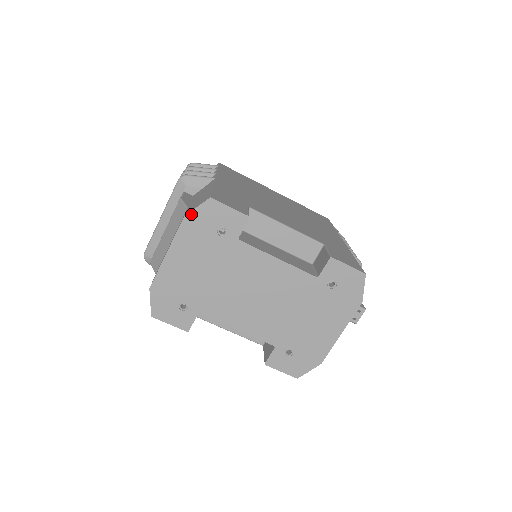
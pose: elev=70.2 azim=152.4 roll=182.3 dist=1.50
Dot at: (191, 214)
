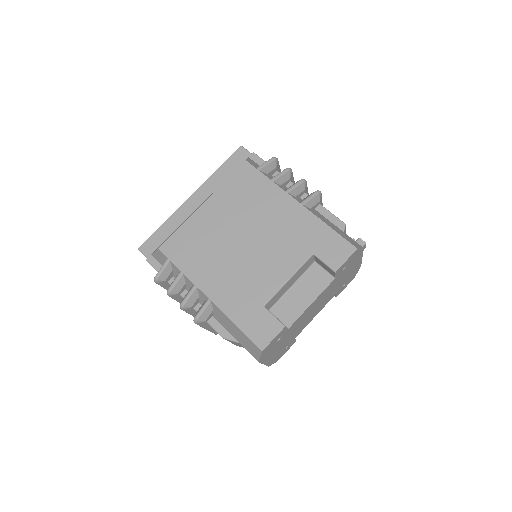
Dot at: (260, 359)
